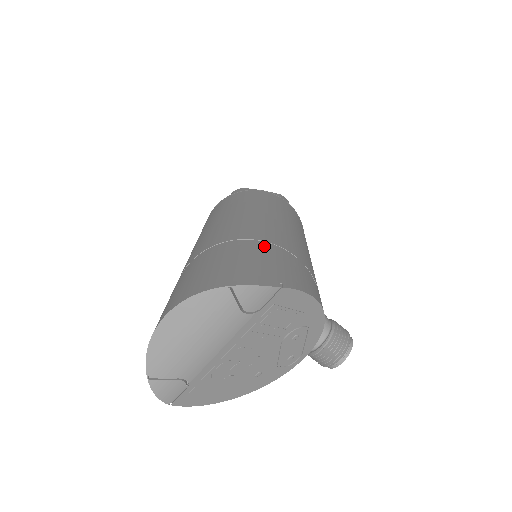
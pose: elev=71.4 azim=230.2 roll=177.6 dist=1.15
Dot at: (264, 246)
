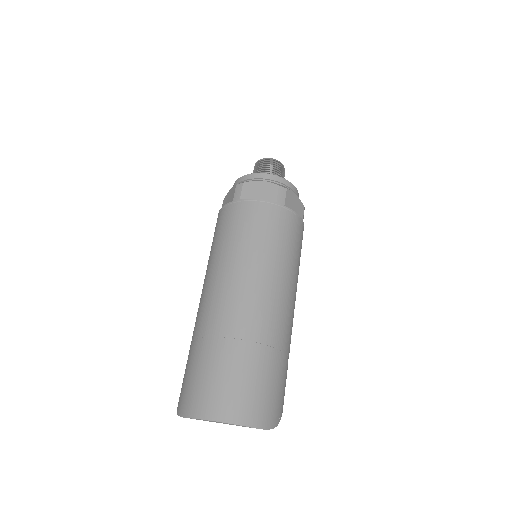
Dot at: (282, 362)
